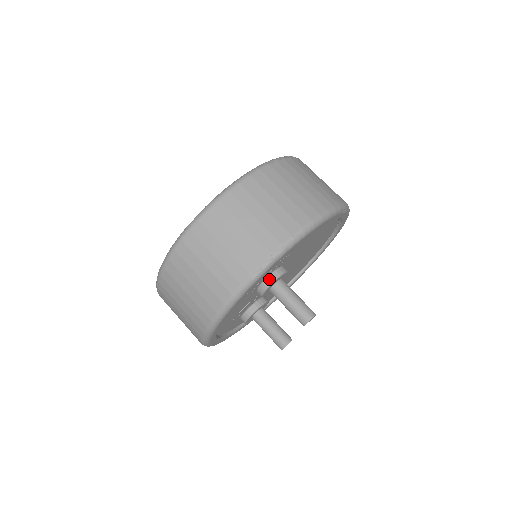
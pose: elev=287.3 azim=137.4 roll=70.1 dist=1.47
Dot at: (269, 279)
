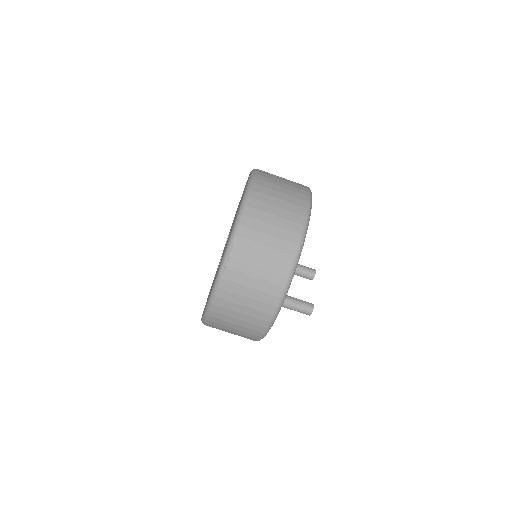
Dot at: occluded
